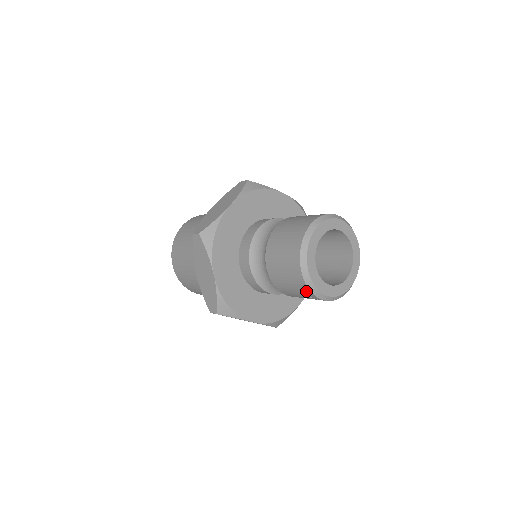
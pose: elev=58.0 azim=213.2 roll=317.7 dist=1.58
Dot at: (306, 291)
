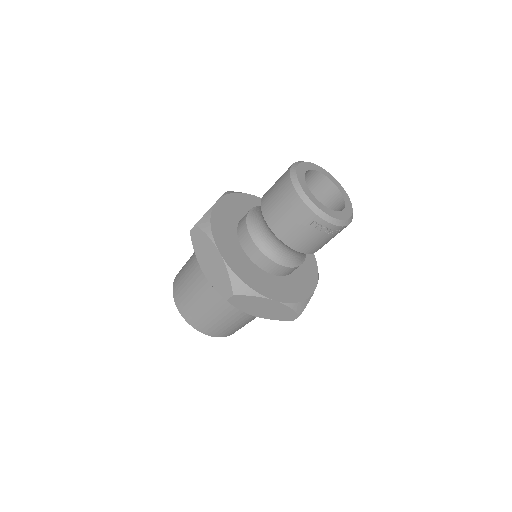
Dot at: (310, 217)
